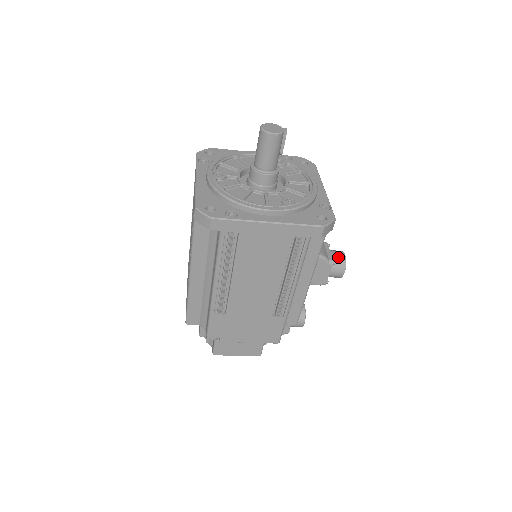
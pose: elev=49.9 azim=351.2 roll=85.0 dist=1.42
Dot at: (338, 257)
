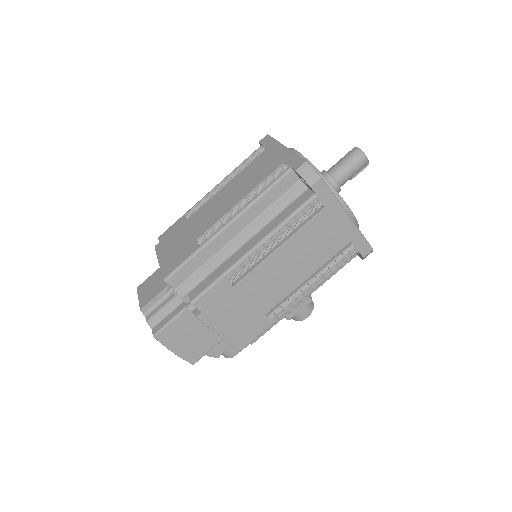
Dot at: occluded
